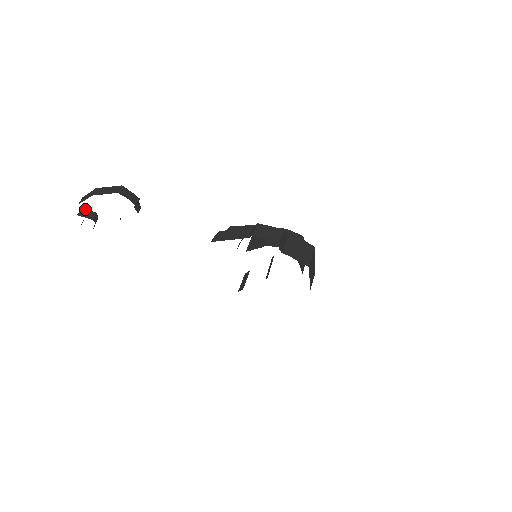
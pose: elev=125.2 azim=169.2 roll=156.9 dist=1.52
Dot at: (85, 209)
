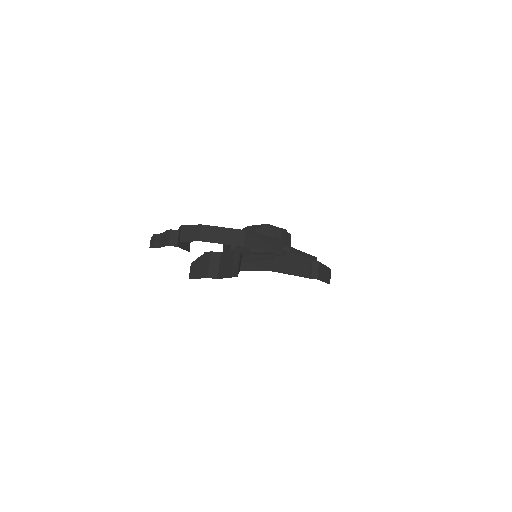
Dot at: (182, 232)
